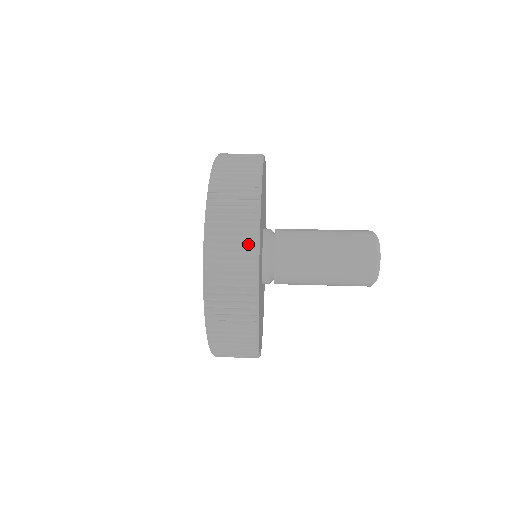
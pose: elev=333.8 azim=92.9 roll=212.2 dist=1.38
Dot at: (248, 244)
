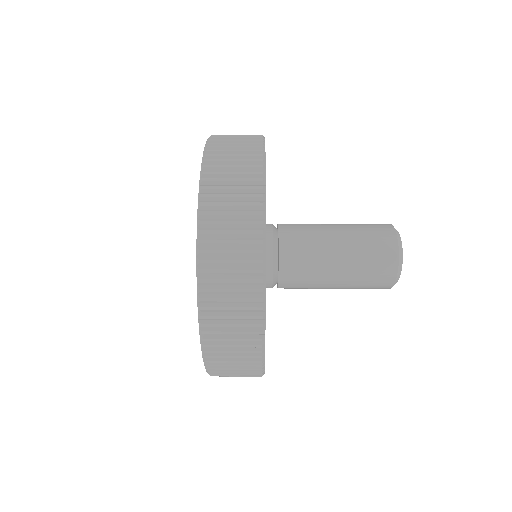
Dot at: (252, 211)
